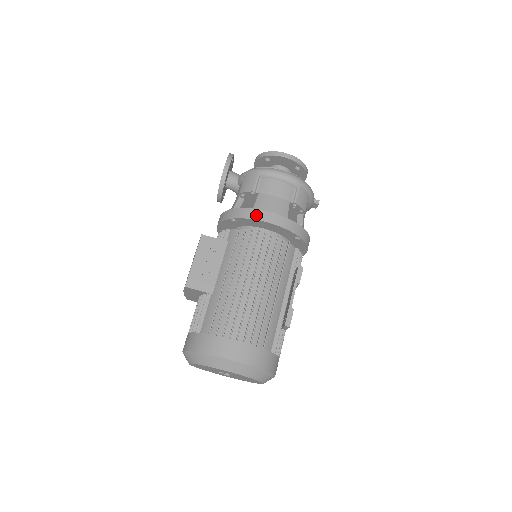
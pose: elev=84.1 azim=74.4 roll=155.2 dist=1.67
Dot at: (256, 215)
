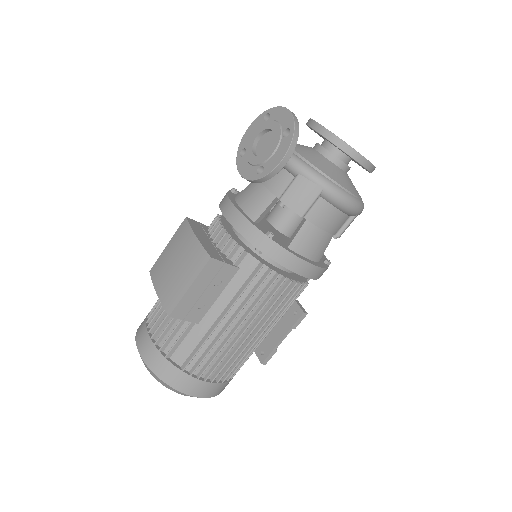
Dot at: (293, 264)
